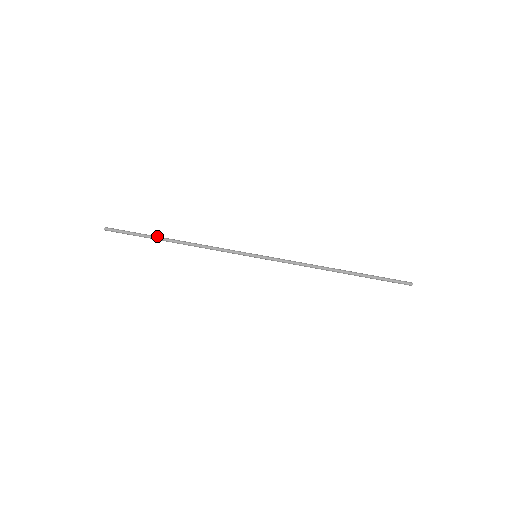
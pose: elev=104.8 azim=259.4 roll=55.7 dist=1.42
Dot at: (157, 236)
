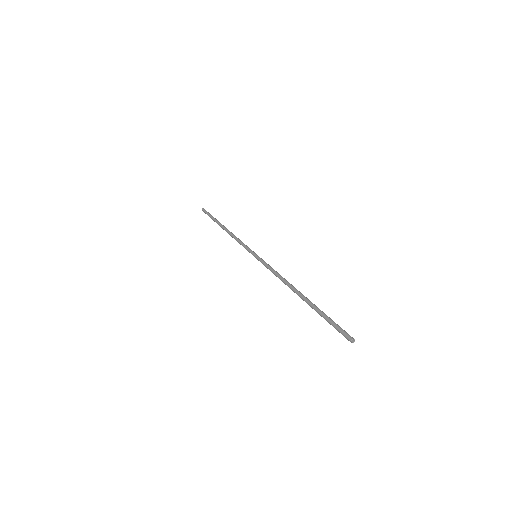
Dot at: occluded
